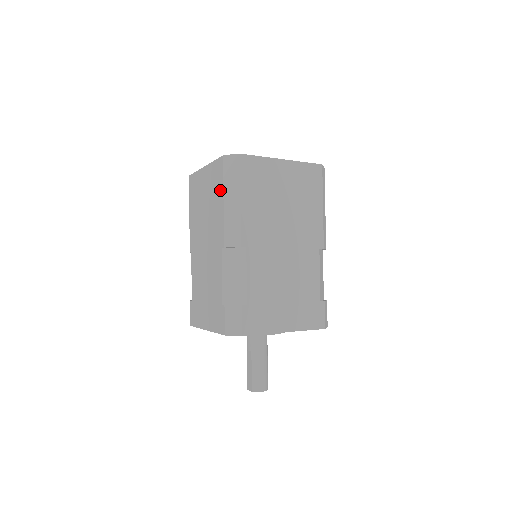
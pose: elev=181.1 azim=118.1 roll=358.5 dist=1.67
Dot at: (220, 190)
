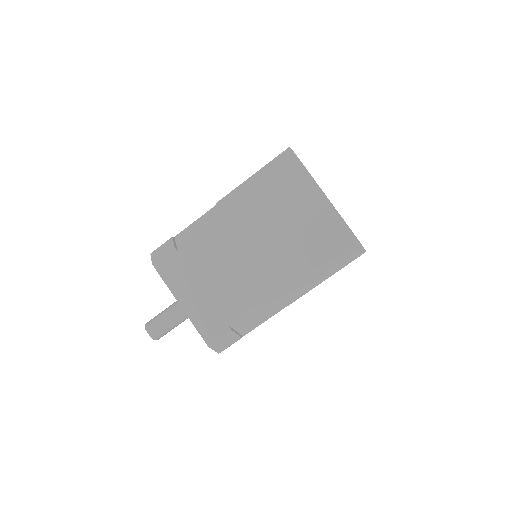
Dot at: (324, 256)
